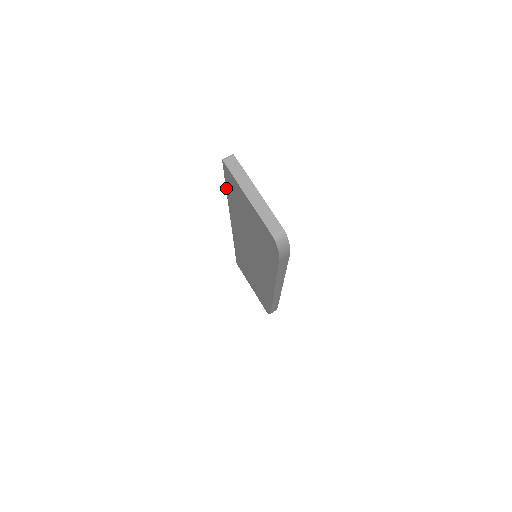
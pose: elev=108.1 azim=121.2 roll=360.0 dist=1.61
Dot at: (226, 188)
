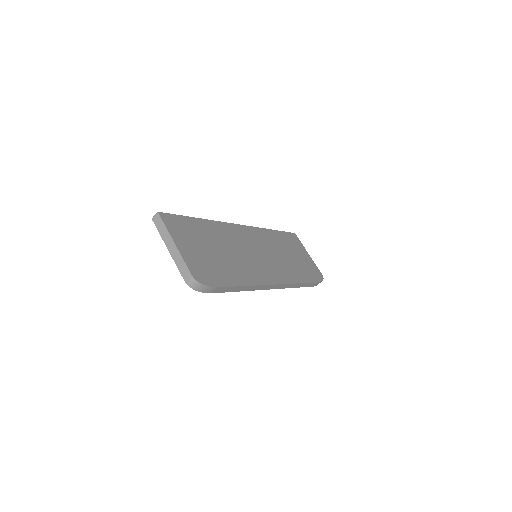
Dot at: occluded
